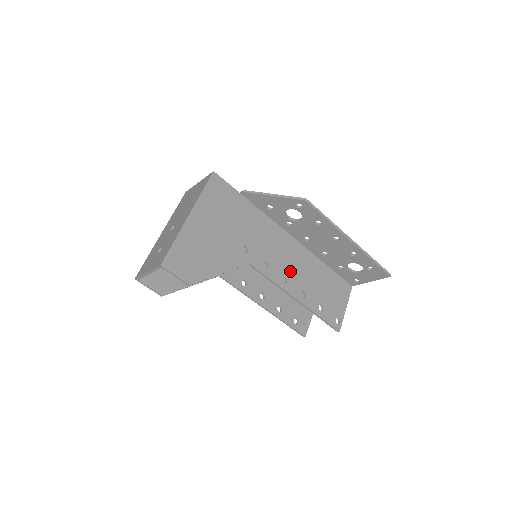
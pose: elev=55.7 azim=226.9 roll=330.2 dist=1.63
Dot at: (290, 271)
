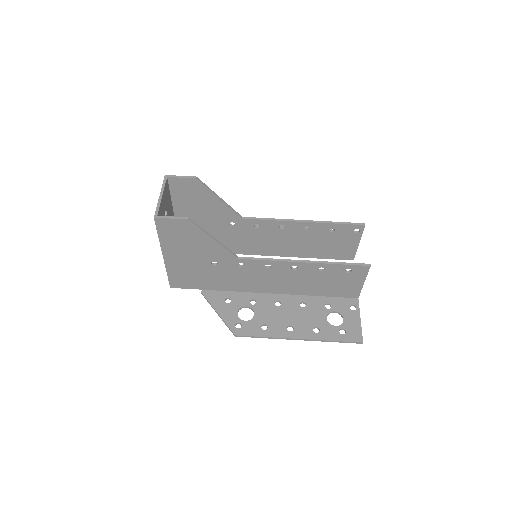
Dot at: (283, 233)
